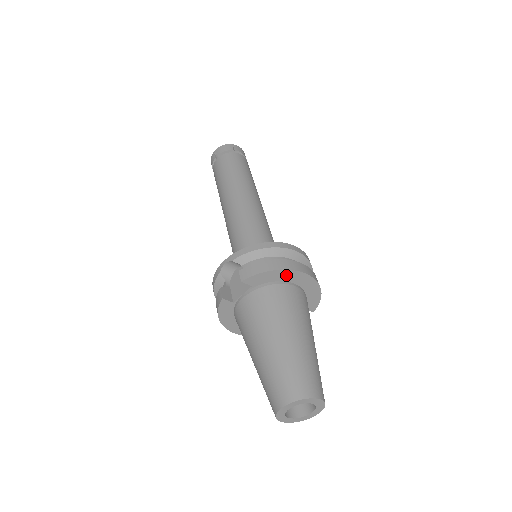
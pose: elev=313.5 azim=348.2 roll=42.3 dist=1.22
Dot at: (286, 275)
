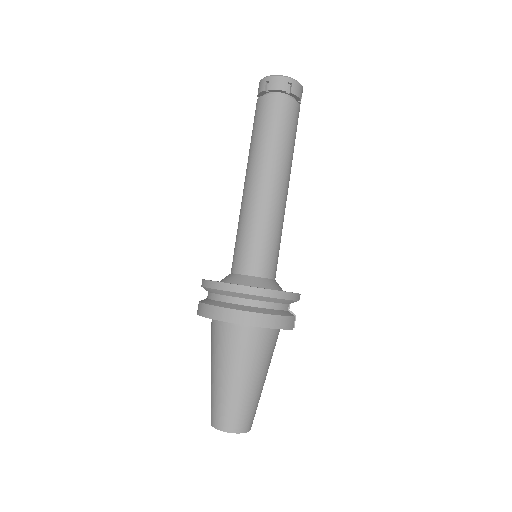
Dot at: occluded
